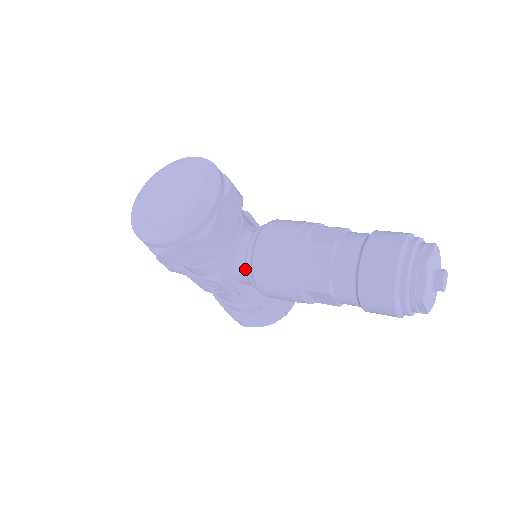
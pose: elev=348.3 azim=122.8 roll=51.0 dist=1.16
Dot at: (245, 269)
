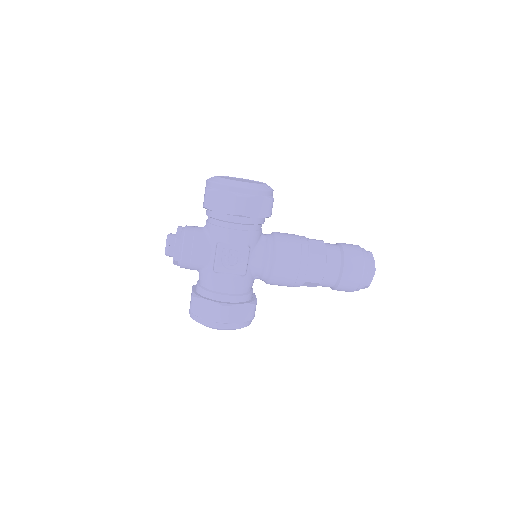
Dot at: (265, 248)
